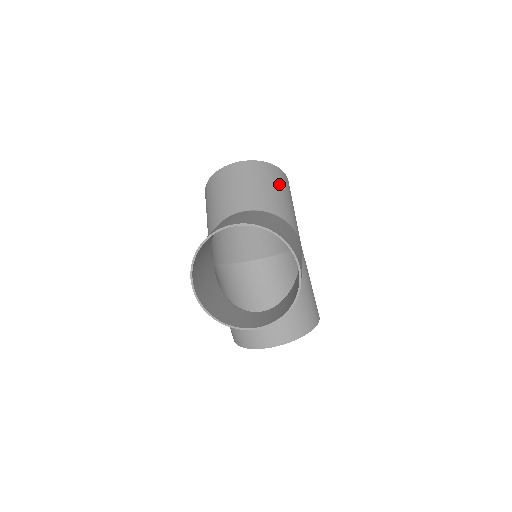
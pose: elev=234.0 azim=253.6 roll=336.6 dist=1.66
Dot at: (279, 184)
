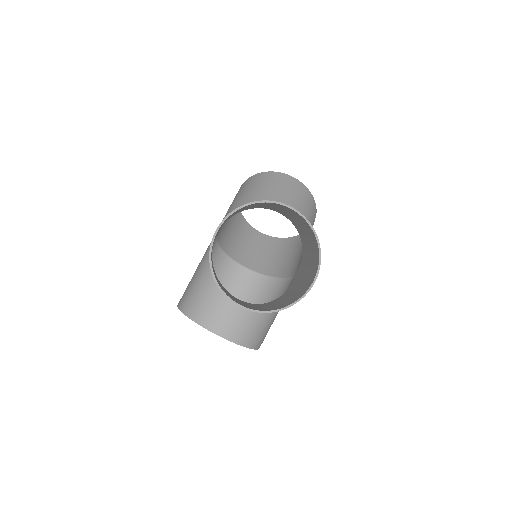
Dot at: (312, 221)
